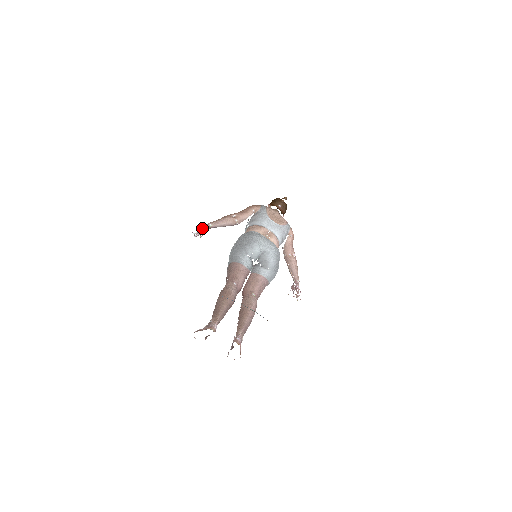
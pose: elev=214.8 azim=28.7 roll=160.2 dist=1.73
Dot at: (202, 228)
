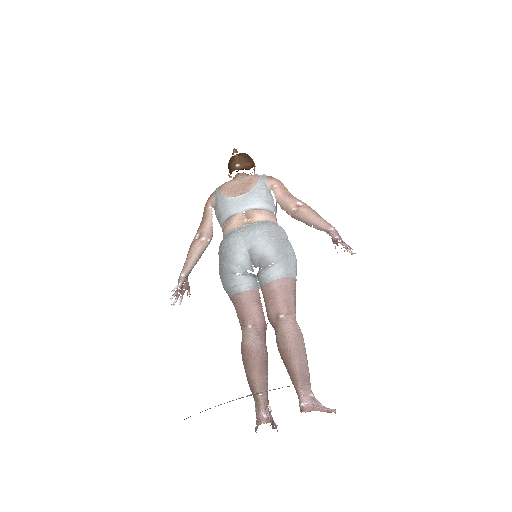
Dot at: occluded
